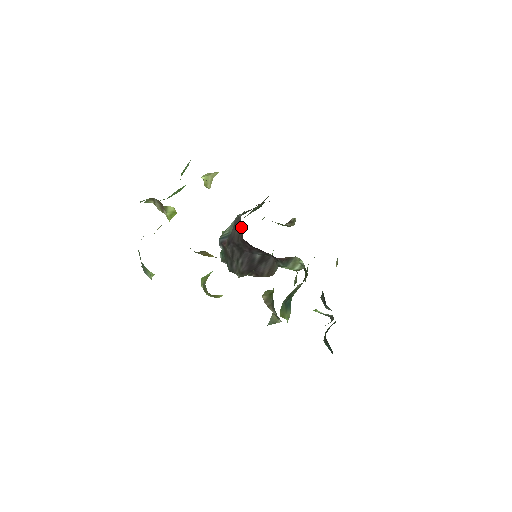
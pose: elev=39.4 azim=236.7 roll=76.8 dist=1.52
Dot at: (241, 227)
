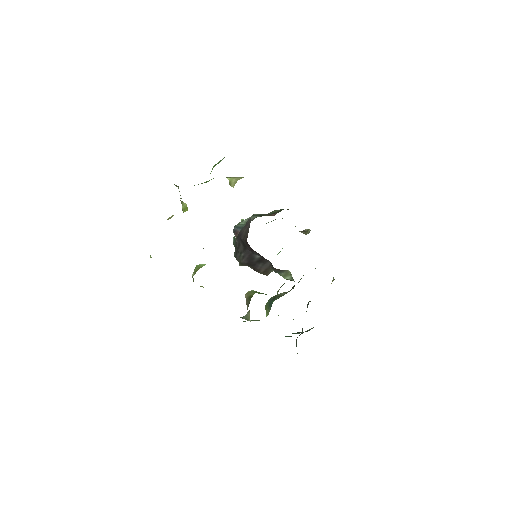
Dot at: (248, 230)
